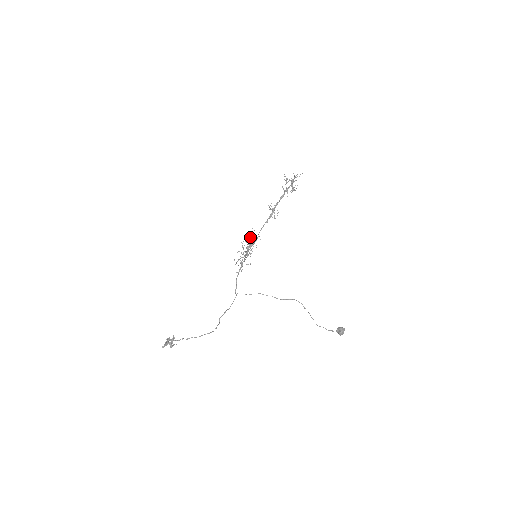
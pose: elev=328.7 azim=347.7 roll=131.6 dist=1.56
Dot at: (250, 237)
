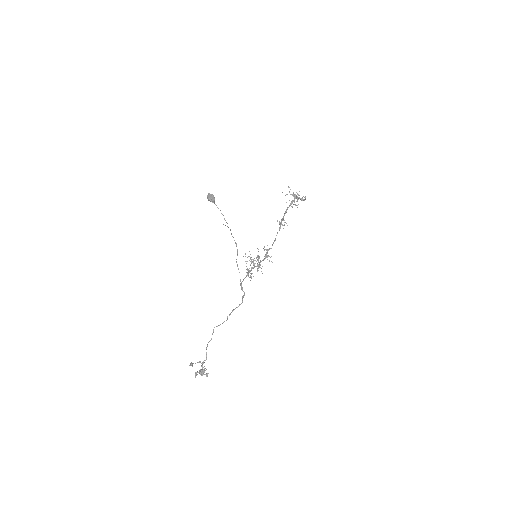
Dot at: occluded
